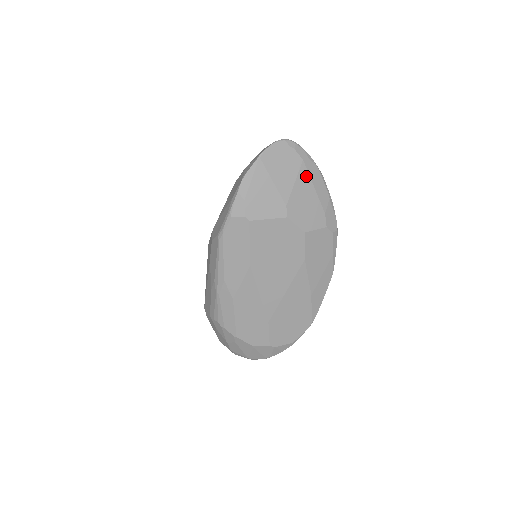
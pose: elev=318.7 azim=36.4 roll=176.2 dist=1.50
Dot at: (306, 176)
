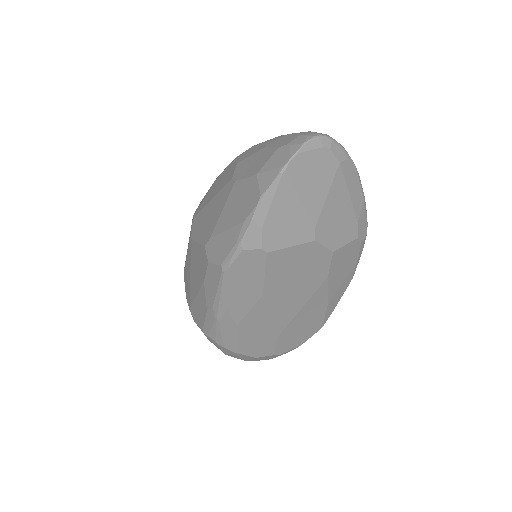
Dot at: (341, 183)
